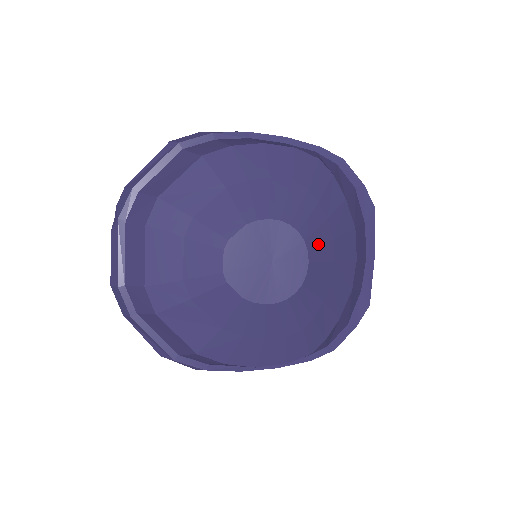
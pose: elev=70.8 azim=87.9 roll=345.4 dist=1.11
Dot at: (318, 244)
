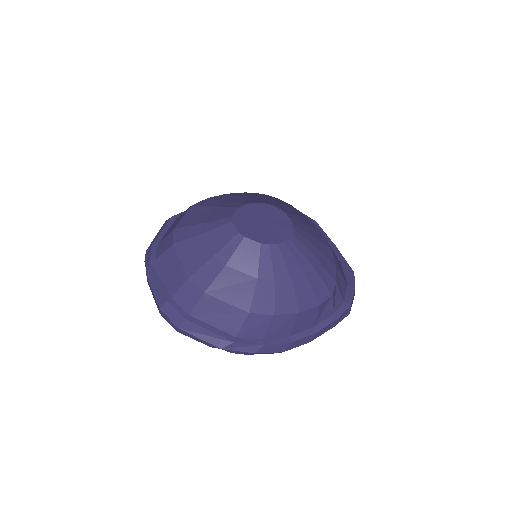
Dot at: (289, 213)
